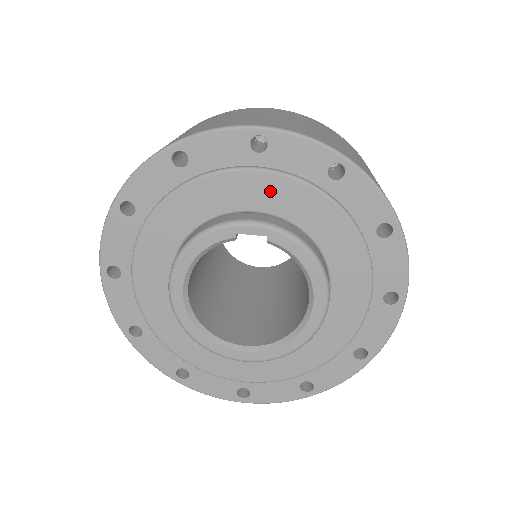
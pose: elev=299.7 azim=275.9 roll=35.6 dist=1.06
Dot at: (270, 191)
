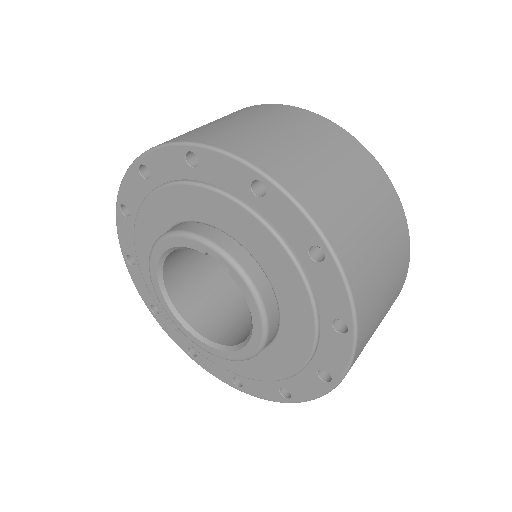
Dot at: (253, 233)
